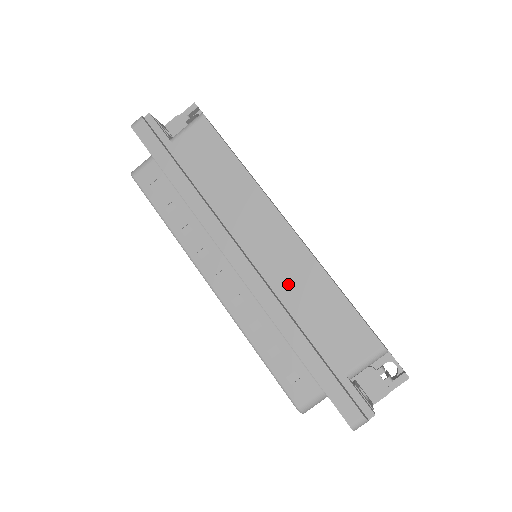
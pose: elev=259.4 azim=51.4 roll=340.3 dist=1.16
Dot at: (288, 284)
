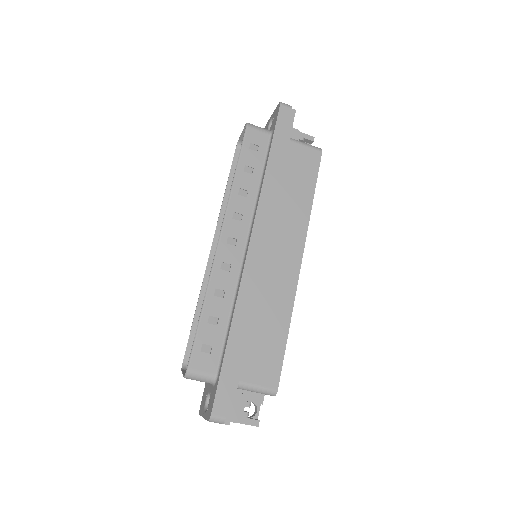
Dot at: (265, 293)
